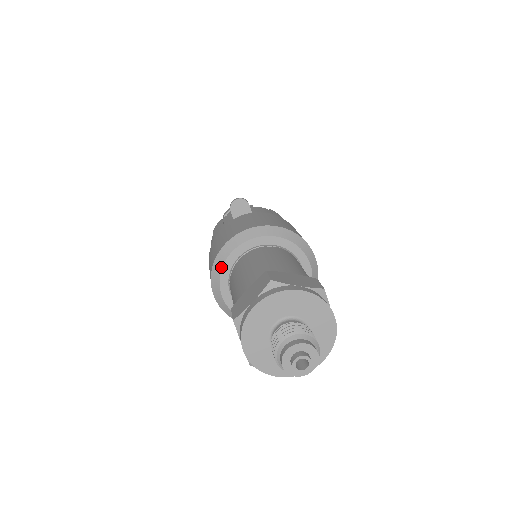
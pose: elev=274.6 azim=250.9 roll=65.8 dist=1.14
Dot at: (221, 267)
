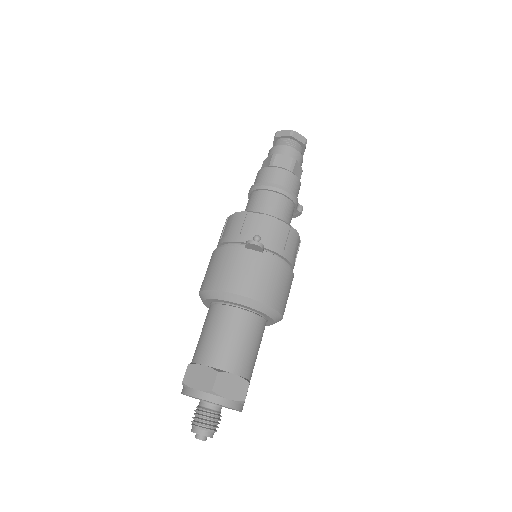
Dot at: (209, 298)
